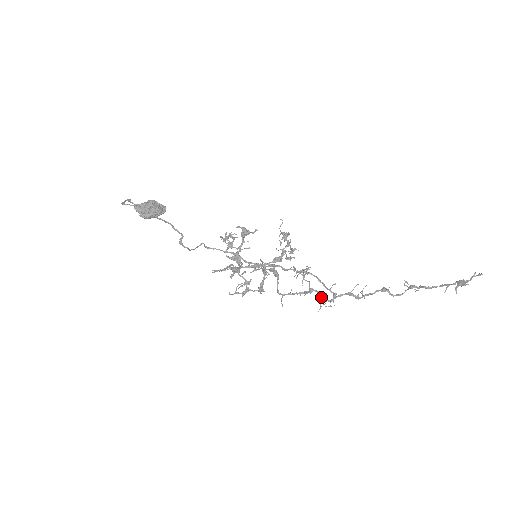
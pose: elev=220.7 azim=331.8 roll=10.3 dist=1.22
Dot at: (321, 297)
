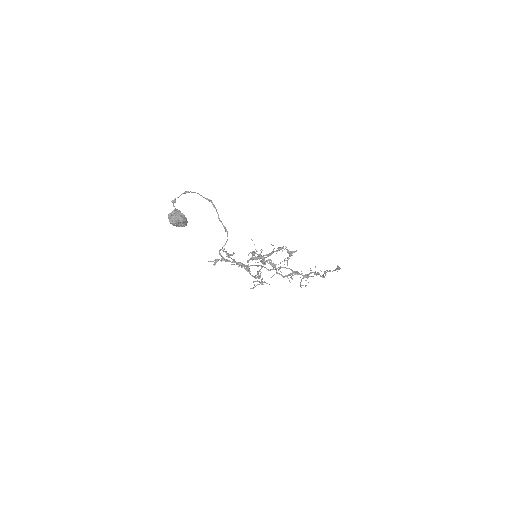
Dot at: (303, 276)
